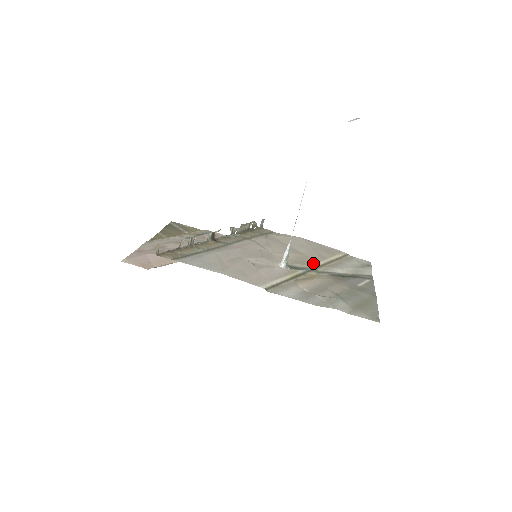
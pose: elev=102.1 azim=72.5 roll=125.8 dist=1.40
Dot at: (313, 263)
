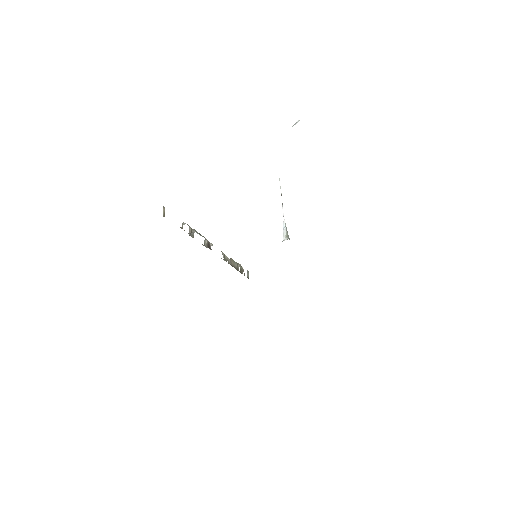
Dot at: occluded
